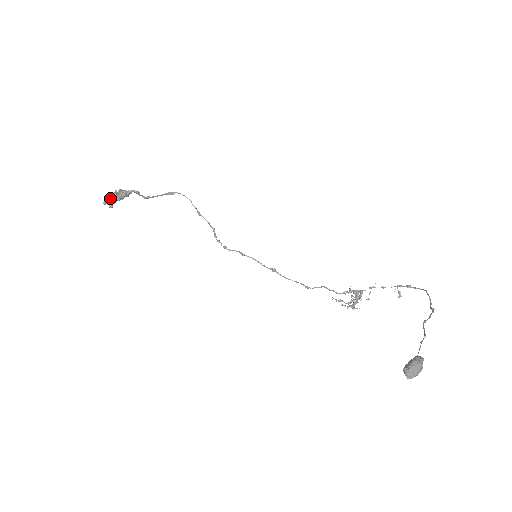
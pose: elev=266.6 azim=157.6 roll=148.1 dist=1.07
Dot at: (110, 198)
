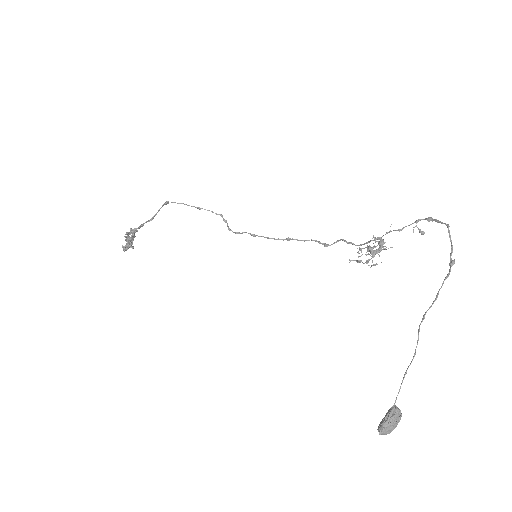
Dot at: (124, 248)
